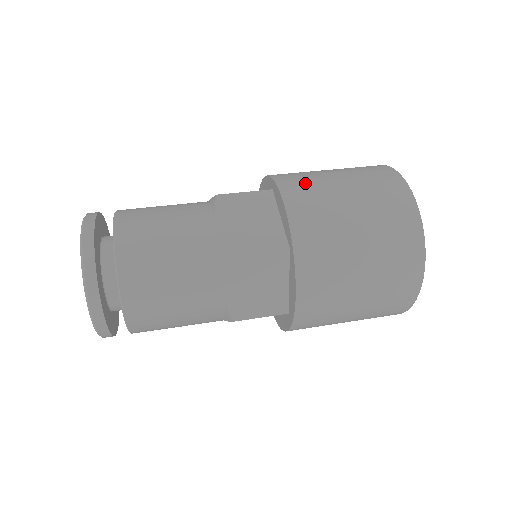
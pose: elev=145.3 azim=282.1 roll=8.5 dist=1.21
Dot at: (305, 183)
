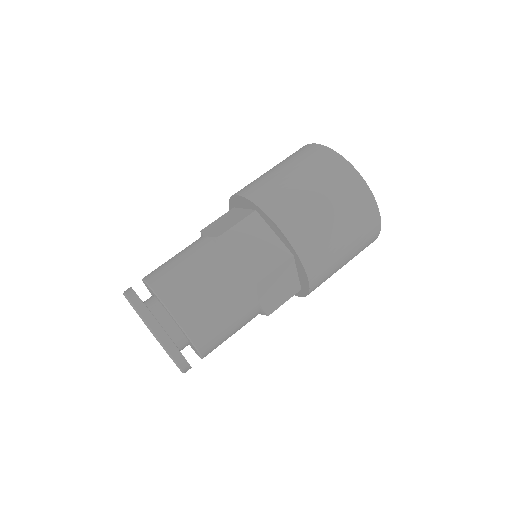
Dot at: (281, 199)
